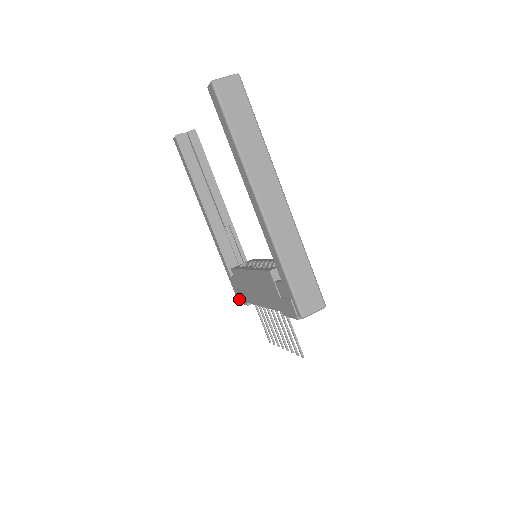
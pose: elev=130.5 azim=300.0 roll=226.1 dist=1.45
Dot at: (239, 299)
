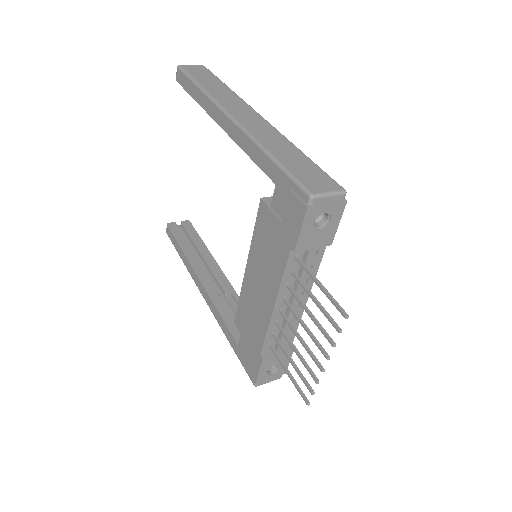
Dot at: (253, 372)
